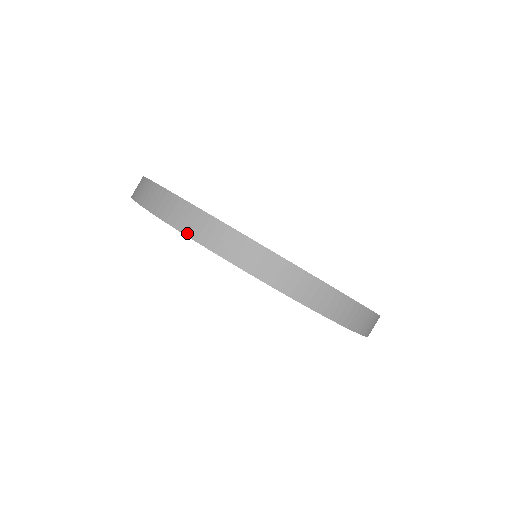
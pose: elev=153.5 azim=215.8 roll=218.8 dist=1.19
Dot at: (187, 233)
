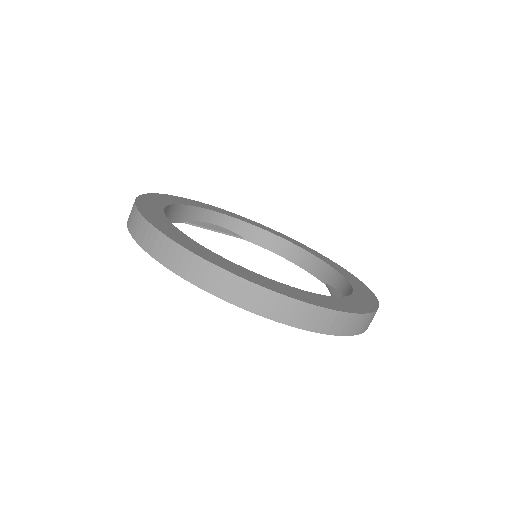
Dot at: (238, 304)
